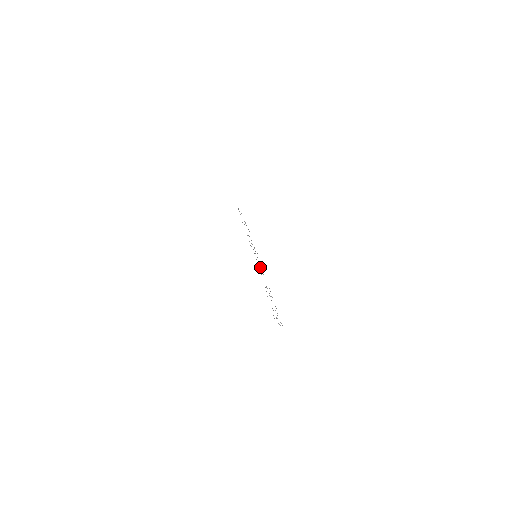
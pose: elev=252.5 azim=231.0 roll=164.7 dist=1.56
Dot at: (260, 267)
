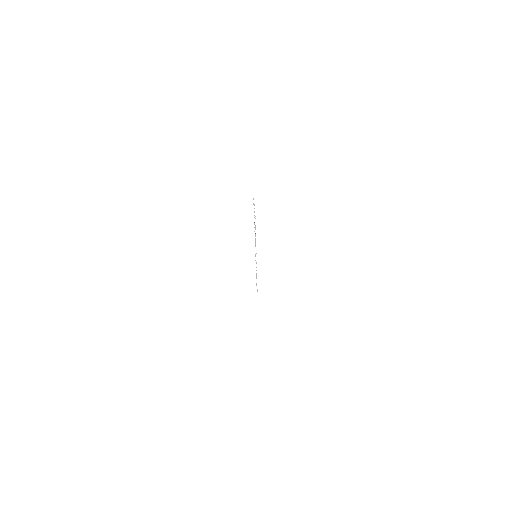
Dot at: occluded
